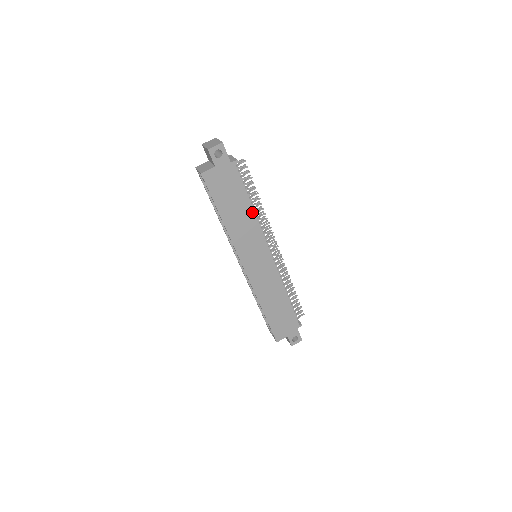
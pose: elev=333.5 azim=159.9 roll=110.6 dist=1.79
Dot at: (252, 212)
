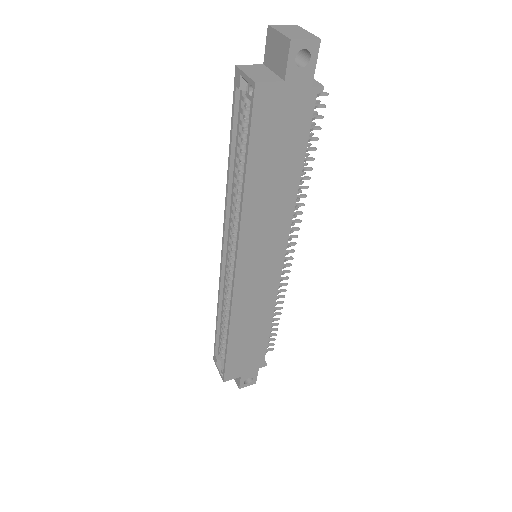
Dot at: (295, 188)
